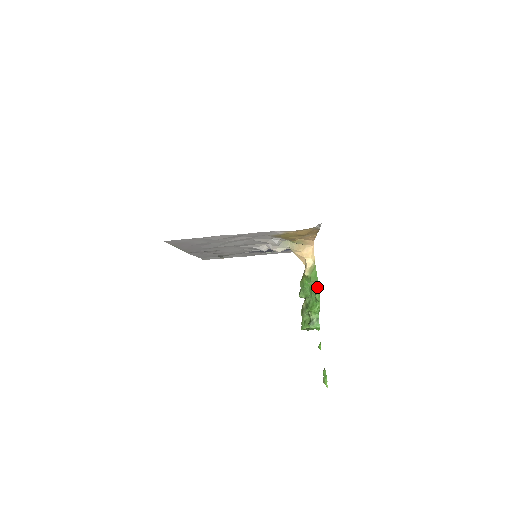
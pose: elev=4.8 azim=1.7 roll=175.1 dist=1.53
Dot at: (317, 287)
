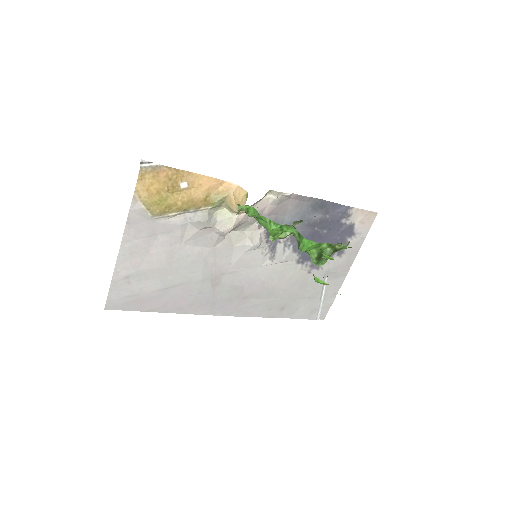
Dot at: (241, 207)
